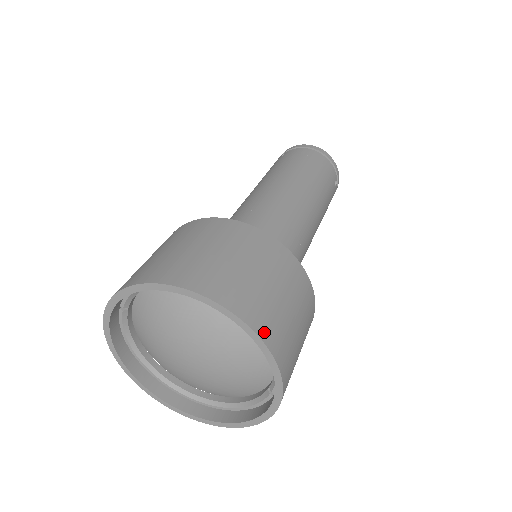
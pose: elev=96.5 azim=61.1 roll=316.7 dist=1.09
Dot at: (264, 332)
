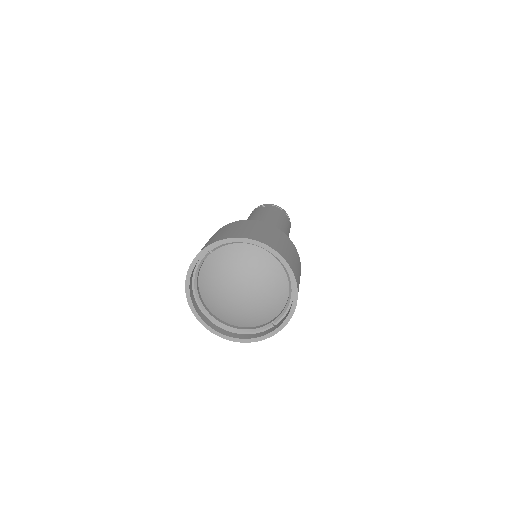
Dot at: (297, 284)
